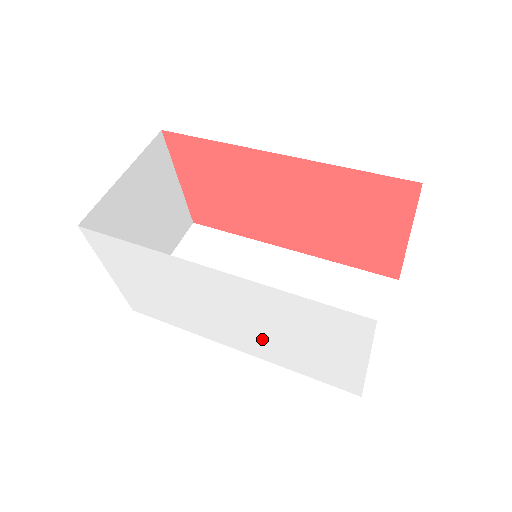
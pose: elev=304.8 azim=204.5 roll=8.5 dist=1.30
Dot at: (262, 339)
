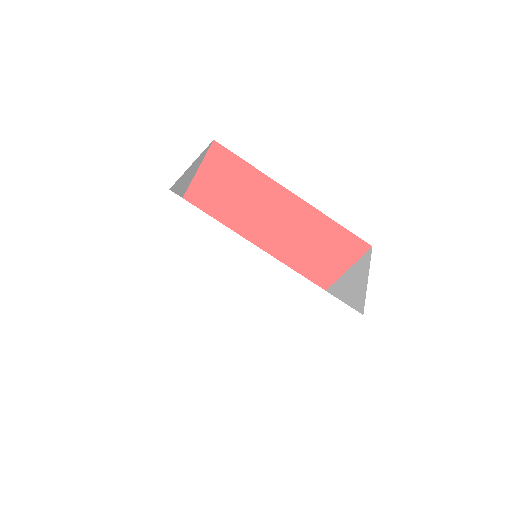
Dot at: (255, 314)
